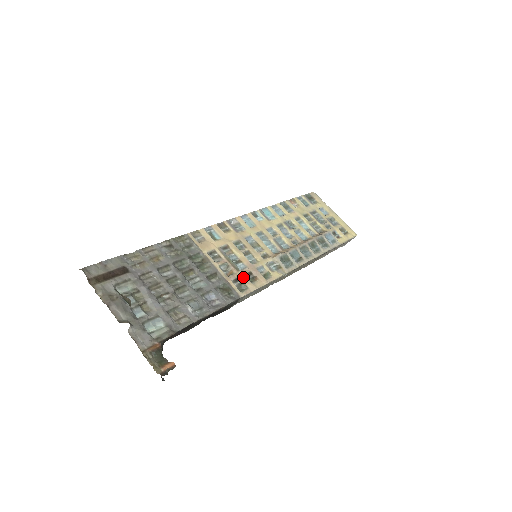
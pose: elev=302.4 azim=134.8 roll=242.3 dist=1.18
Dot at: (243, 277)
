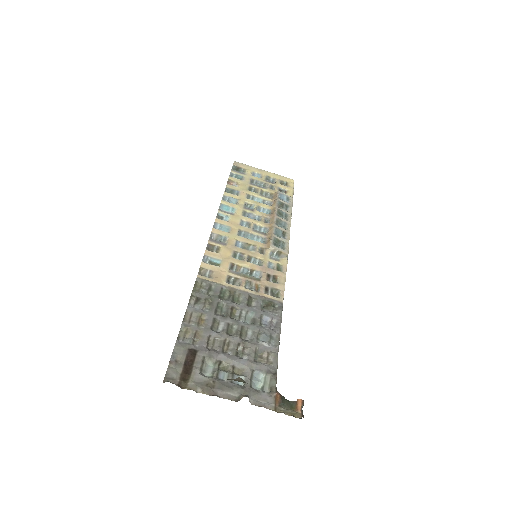
Dot at: (268, 283)
